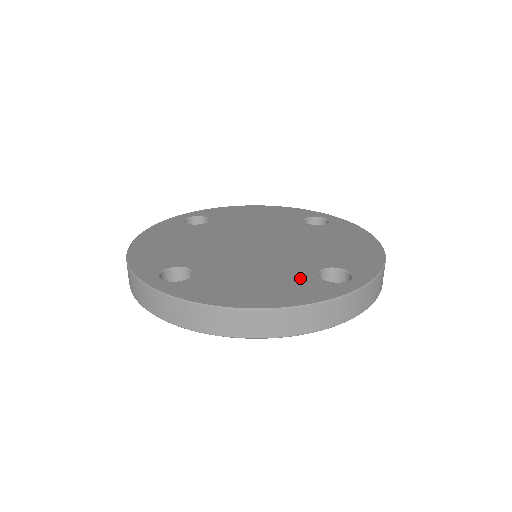
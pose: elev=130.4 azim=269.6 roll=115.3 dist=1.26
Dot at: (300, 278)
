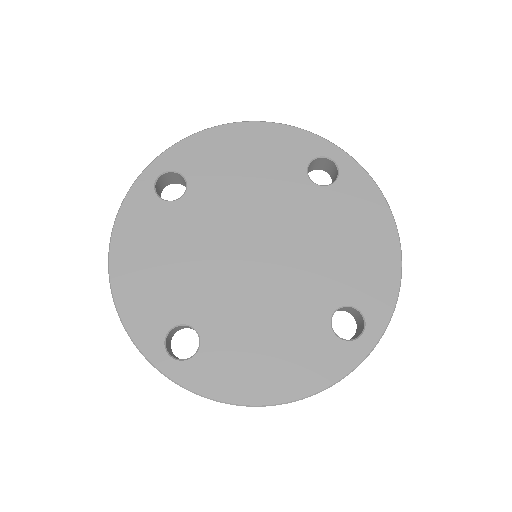
Dot at: (313, 336)
